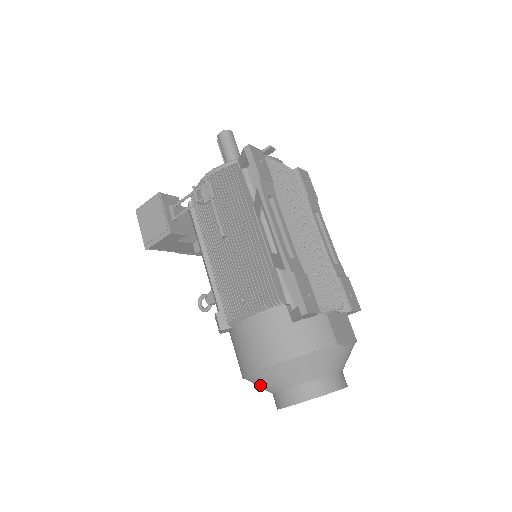
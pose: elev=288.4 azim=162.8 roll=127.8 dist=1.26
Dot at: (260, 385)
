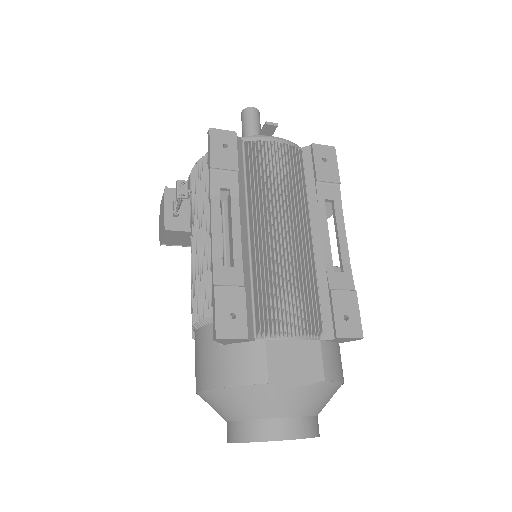
Dot at: occluded
